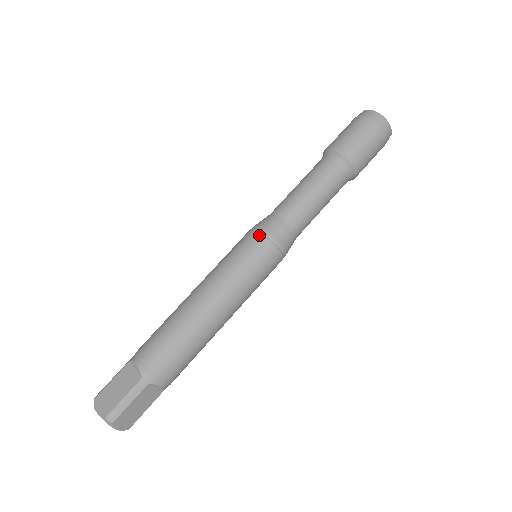
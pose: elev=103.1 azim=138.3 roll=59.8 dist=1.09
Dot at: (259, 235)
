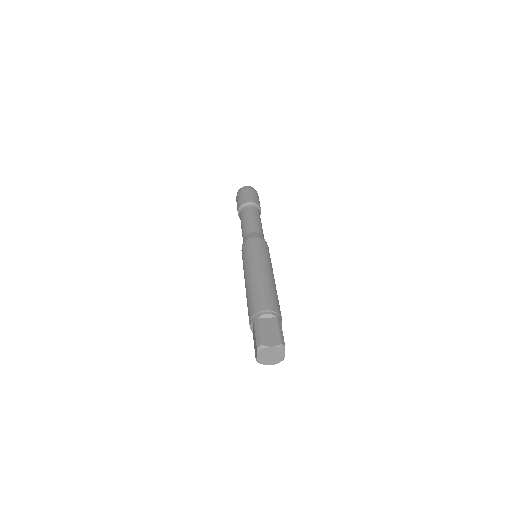
Dot at: (242, 249)
